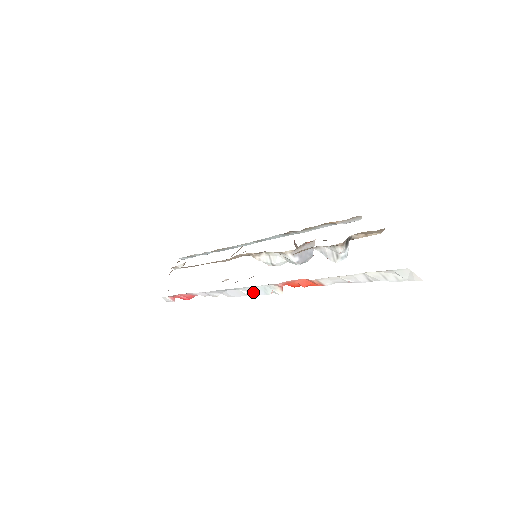
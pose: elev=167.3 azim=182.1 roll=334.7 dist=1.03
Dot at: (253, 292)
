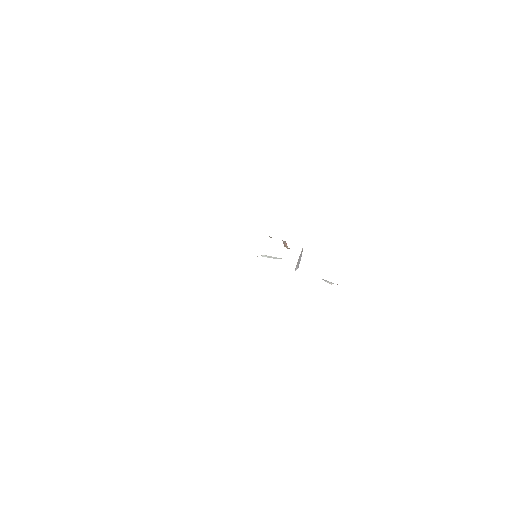
Dot at: occluded
